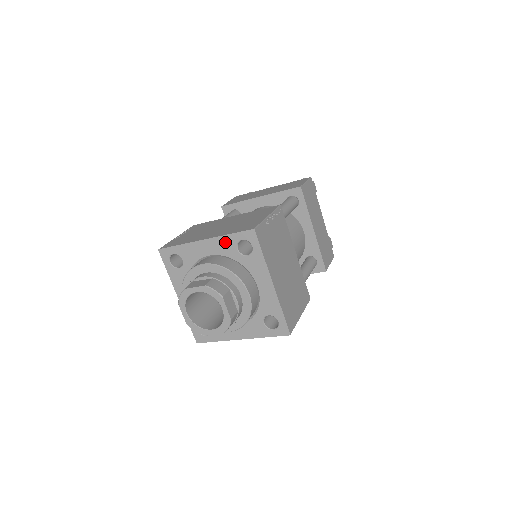
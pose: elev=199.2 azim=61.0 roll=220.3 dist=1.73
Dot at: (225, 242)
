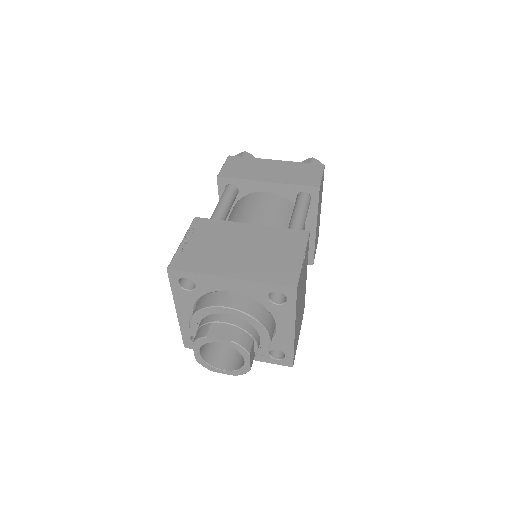
Dot at: (256, 287)
